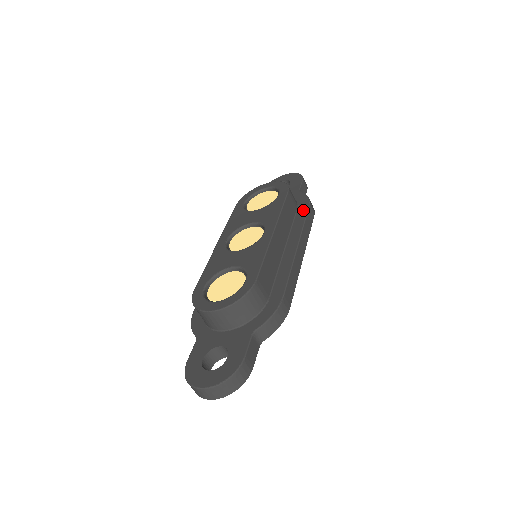
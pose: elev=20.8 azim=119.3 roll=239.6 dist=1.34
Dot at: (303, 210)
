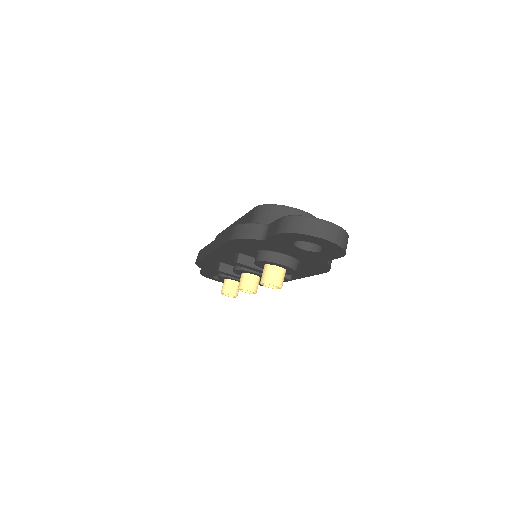
Dot at: occluded
